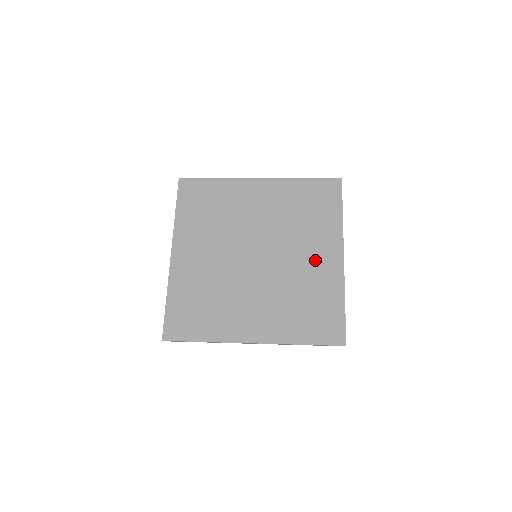
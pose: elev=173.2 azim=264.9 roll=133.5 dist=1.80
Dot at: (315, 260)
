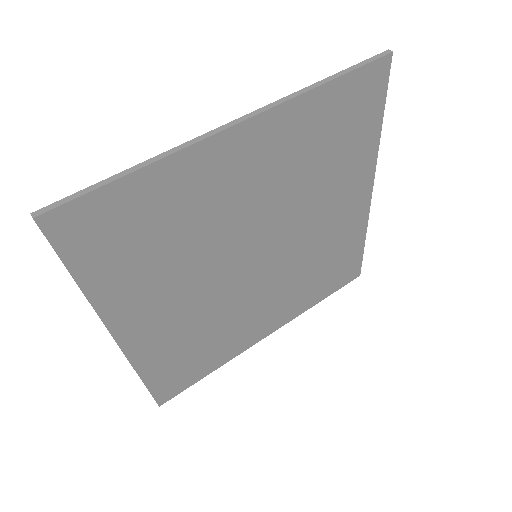
Dot at: (338, 216)
